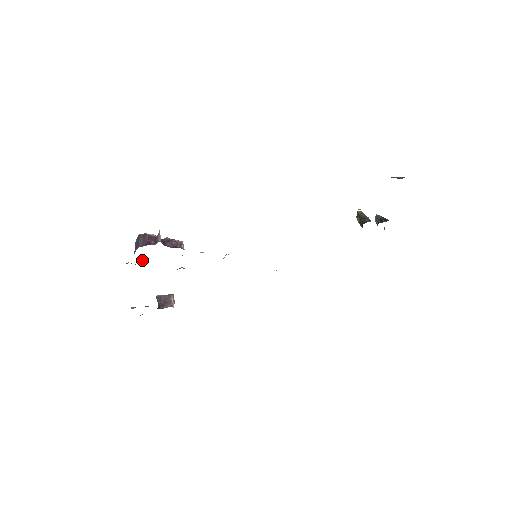
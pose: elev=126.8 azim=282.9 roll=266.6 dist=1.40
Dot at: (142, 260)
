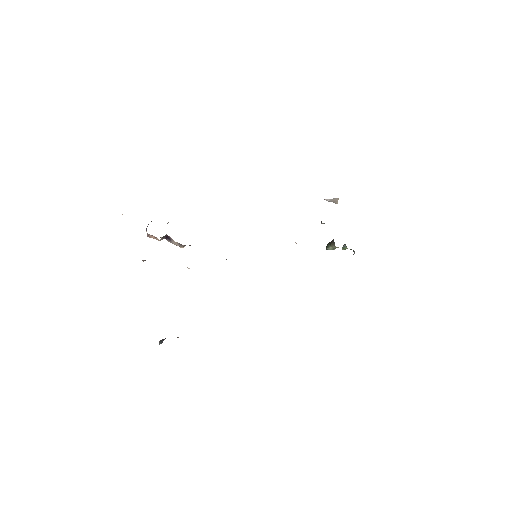
Dot at: occluded
